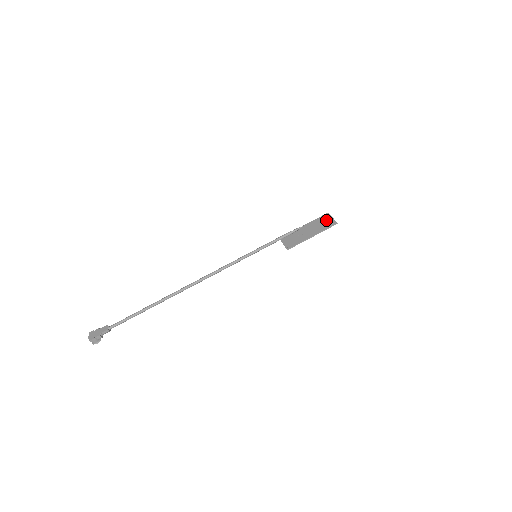
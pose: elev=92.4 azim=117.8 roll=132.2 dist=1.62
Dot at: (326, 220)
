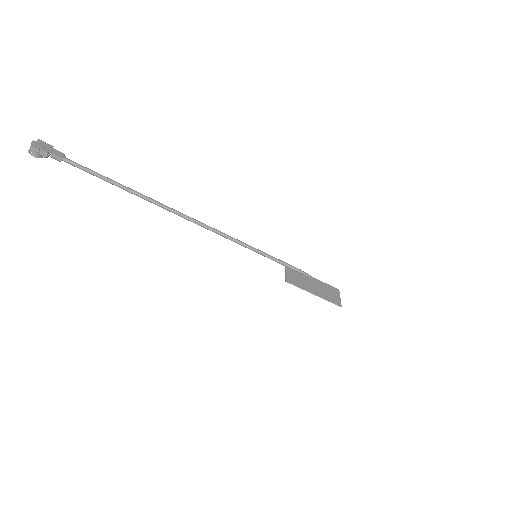
Dot at: (334, 294)
